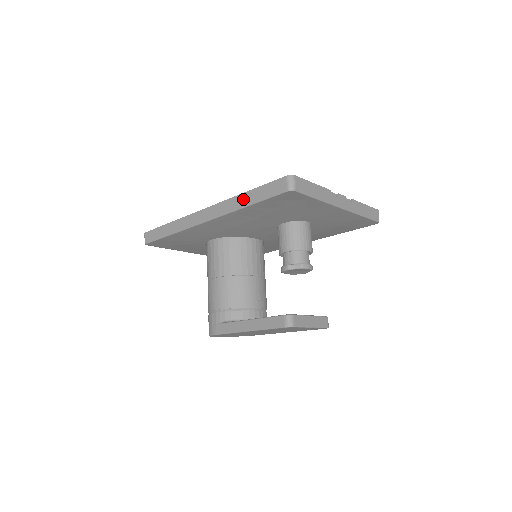
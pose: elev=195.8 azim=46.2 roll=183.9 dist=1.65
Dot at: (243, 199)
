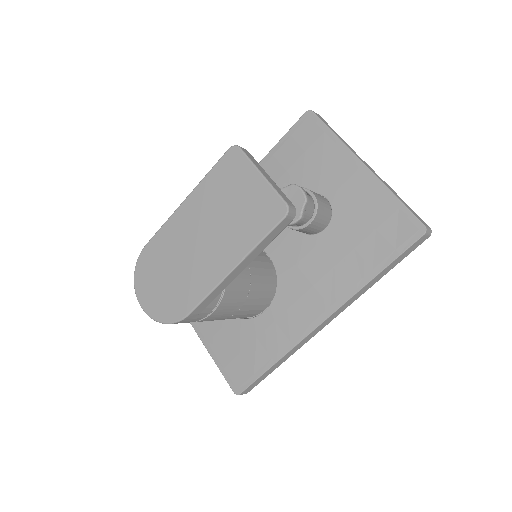
Dot at: occluded
